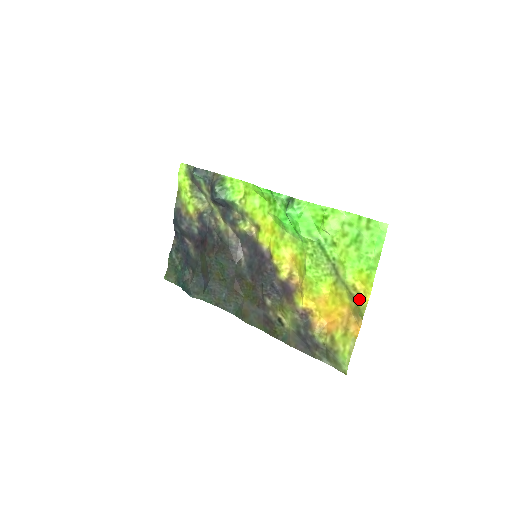
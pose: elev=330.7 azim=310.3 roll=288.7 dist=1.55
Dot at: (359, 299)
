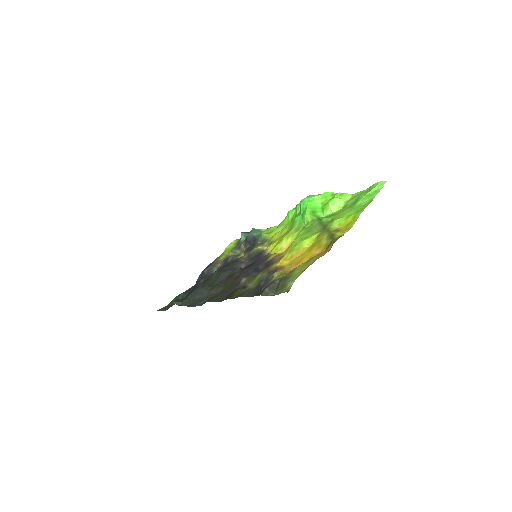
Dot at: (337, 234)
